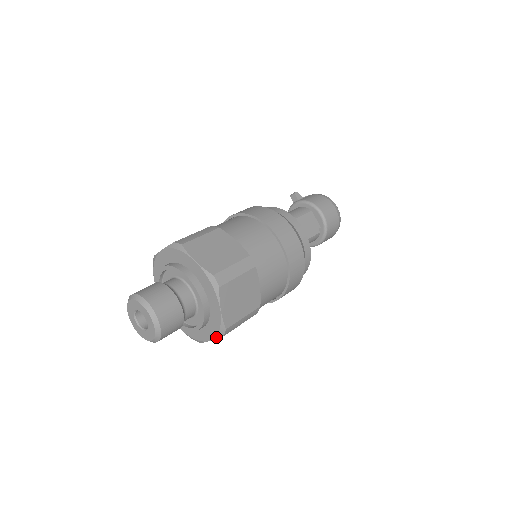
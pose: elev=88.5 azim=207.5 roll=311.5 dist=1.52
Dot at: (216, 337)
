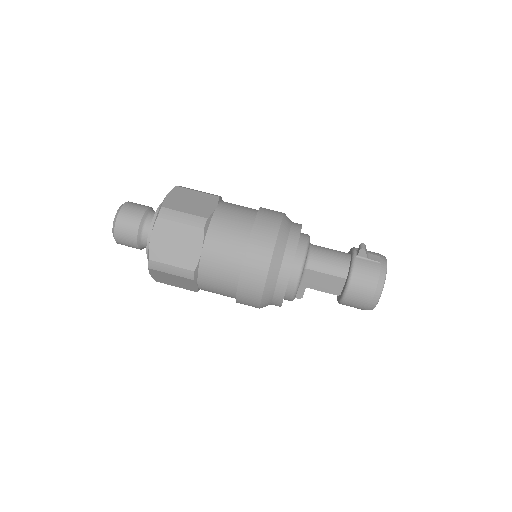
Dot at: occluded
